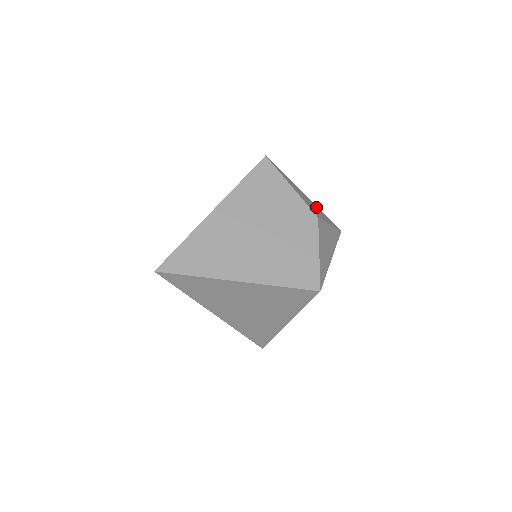
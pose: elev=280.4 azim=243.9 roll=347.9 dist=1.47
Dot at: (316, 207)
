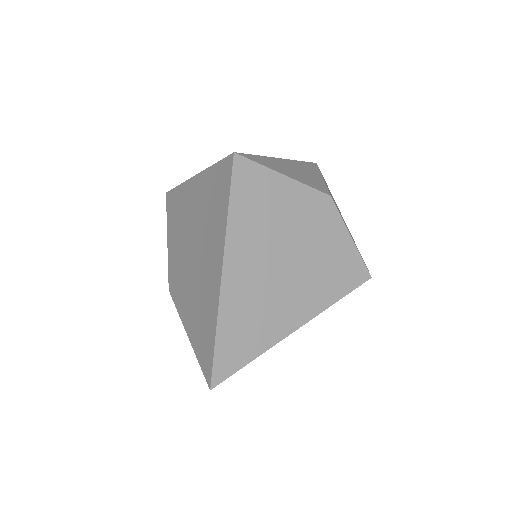
Dot at: (296, 164)
